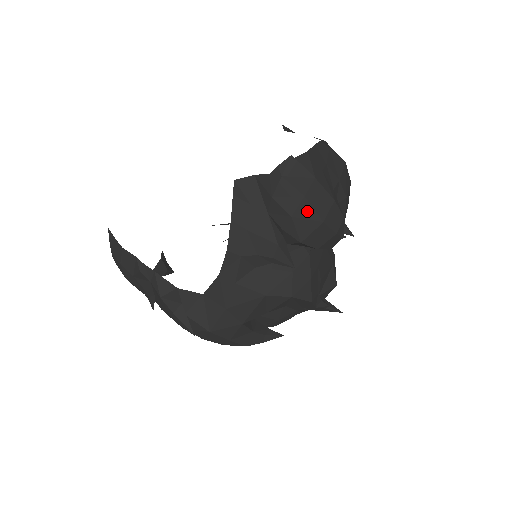
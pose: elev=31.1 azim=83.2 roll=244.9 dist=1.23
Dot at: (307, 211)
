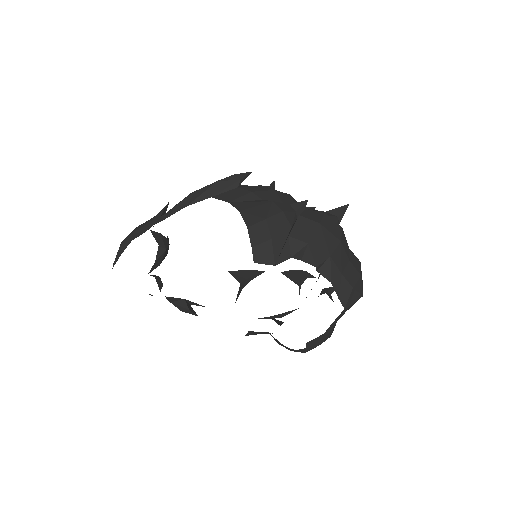
Dot at: occluded
